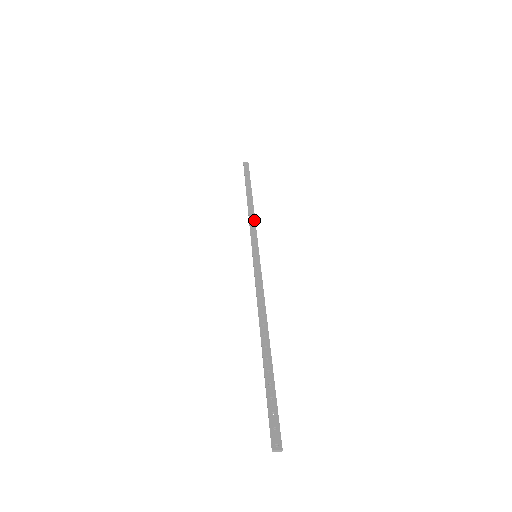
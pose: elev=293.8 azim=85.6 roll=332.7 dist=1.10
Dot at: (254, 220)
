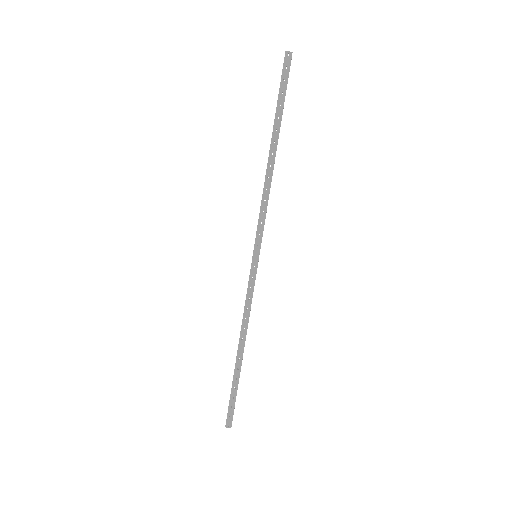
Dot at: (267, 198)
